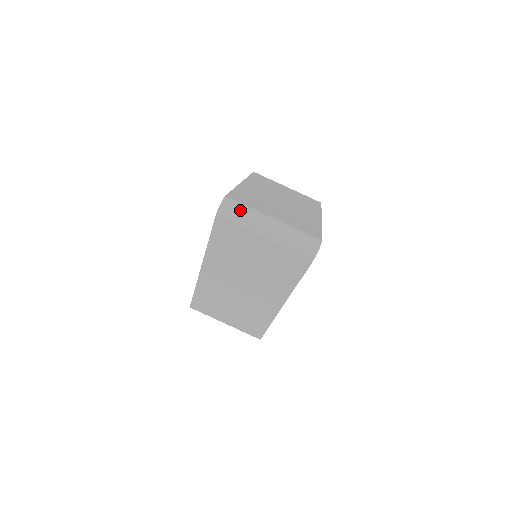
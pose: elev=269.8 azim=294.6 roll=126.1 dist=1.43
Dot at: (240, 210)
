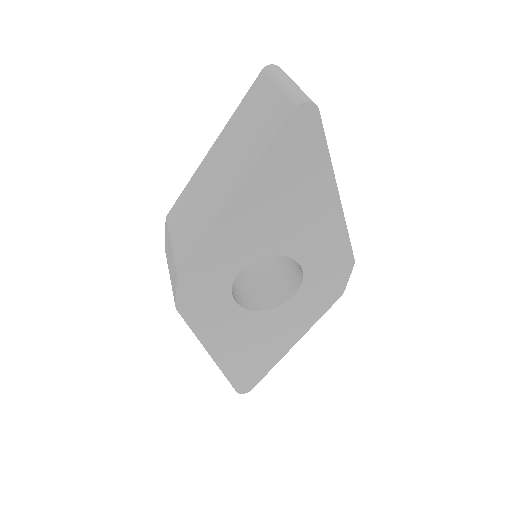
Dot at: (282, 71)
